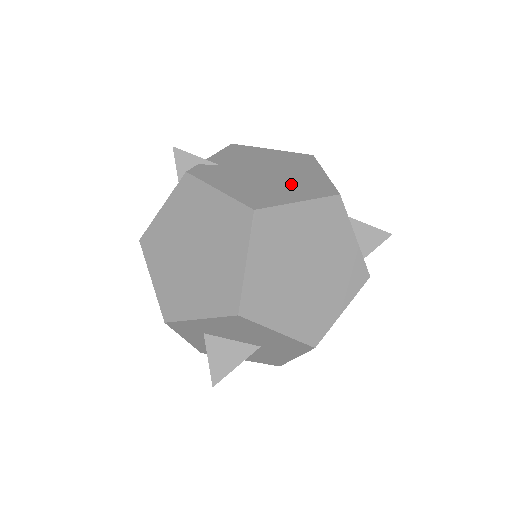
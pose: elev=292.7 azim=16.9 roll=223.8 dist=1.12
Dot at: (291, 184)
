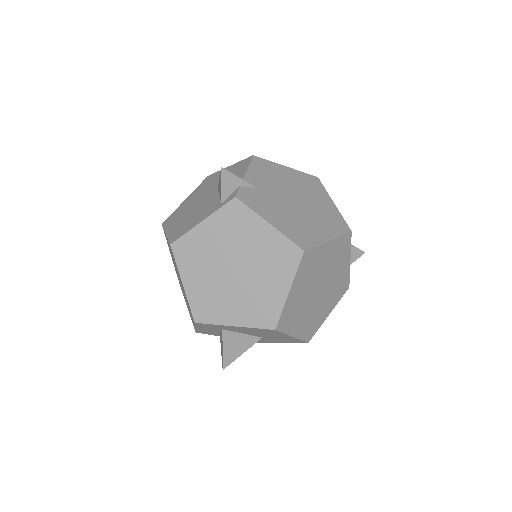
Dot at: (317, 217)
